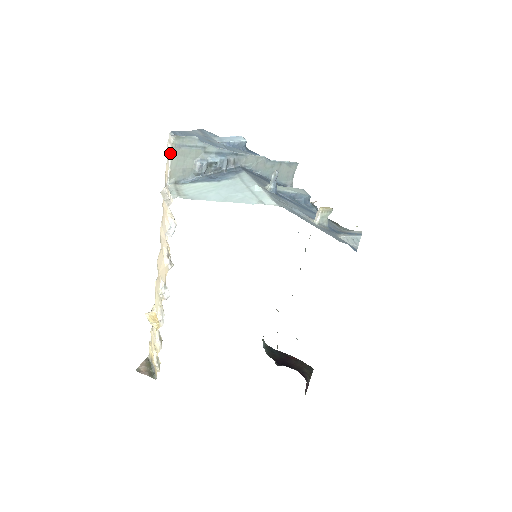
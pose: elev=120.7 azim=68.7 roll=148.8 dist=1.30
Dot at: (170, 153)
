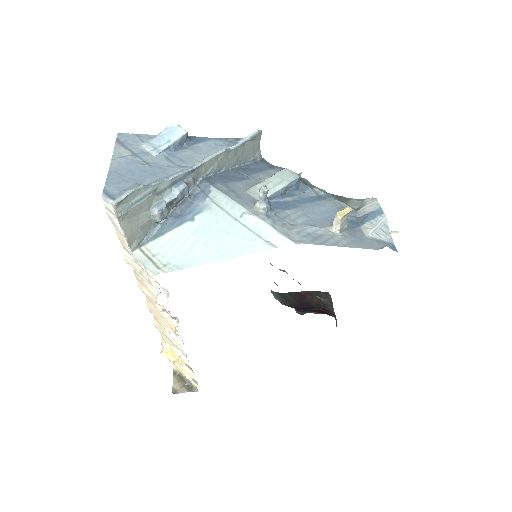
Dot at: (118, 224)
